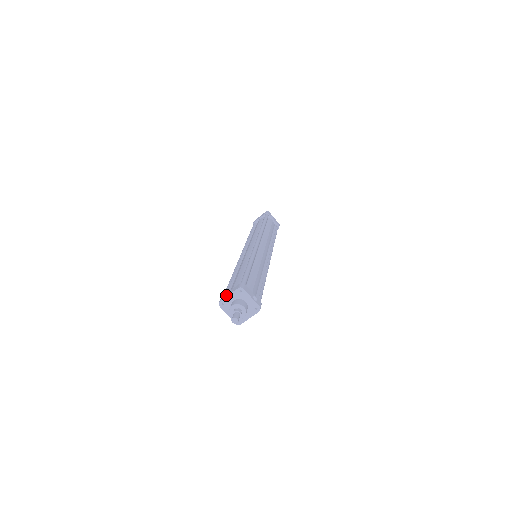
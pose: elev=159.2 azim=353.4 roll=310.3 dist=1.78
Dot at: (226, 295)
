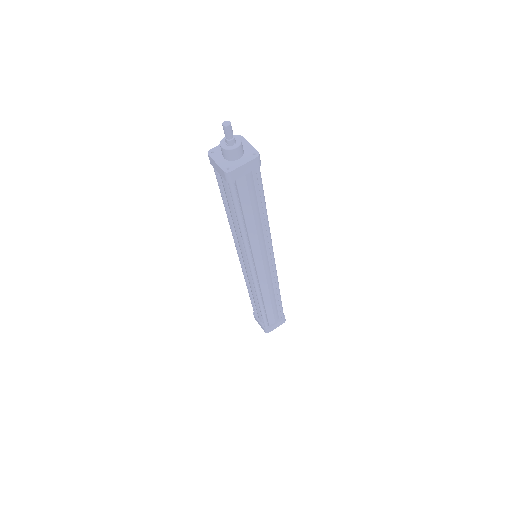
Dot at: (219, 148)
